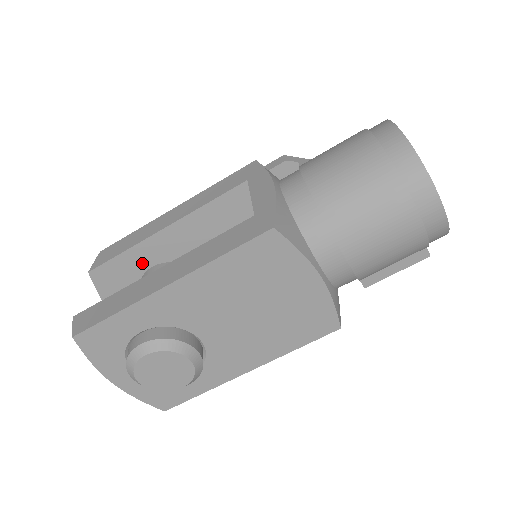
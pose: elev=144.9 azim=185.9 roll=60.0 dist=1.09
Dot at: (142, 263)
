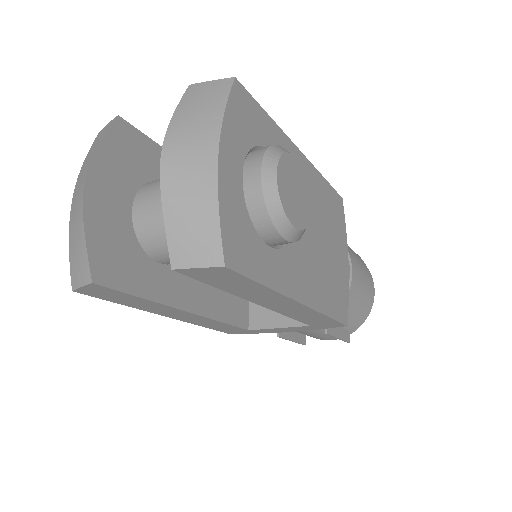
Dot at: occluded
